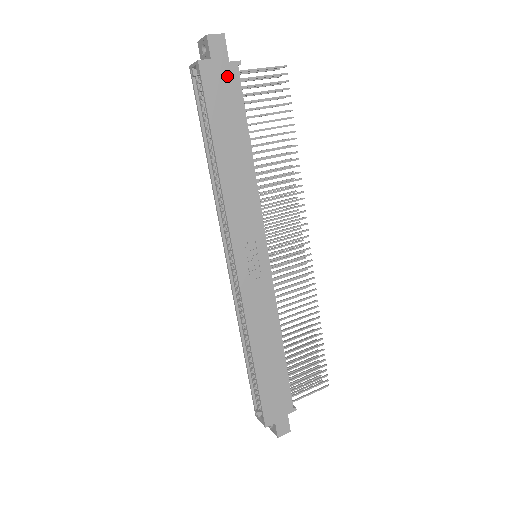
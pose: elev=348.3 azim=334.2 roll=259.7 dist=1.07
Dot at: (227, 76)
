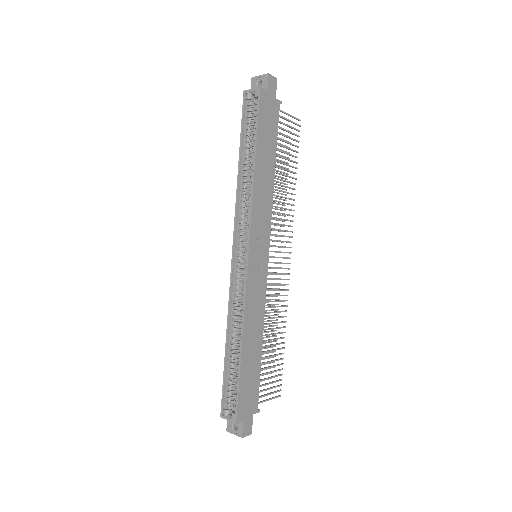
Dot at: (273, 107)
